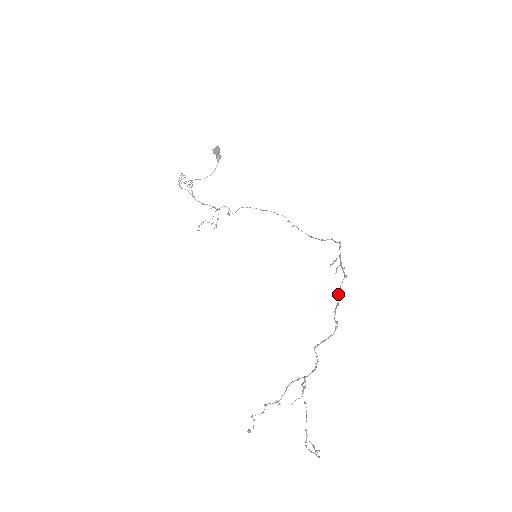
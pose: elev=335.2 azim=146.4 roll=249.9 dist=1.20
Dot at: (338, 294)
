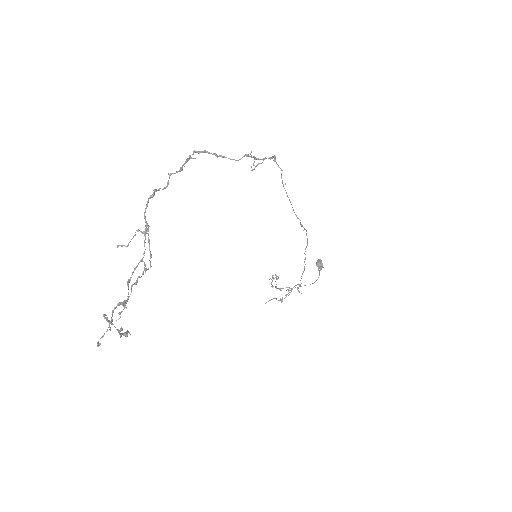
Dot at: (221, 156)
